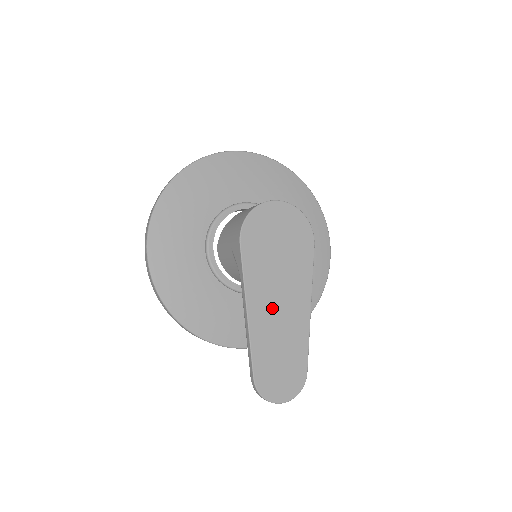
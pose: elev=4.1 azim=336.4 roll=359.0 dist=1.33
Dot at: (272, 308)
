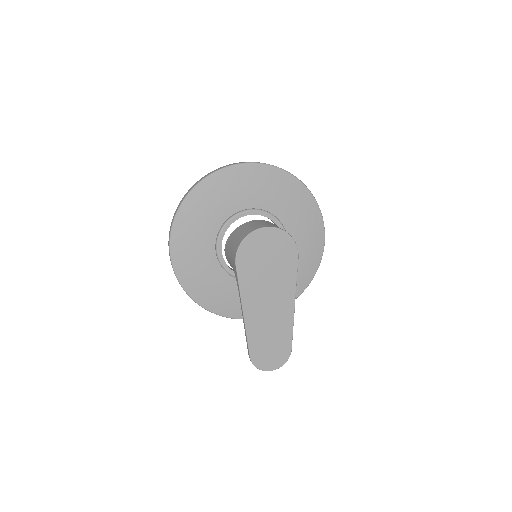
Dot at: (263, 308)
